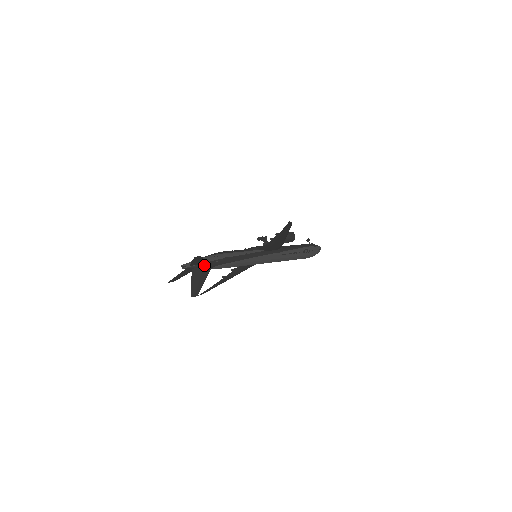
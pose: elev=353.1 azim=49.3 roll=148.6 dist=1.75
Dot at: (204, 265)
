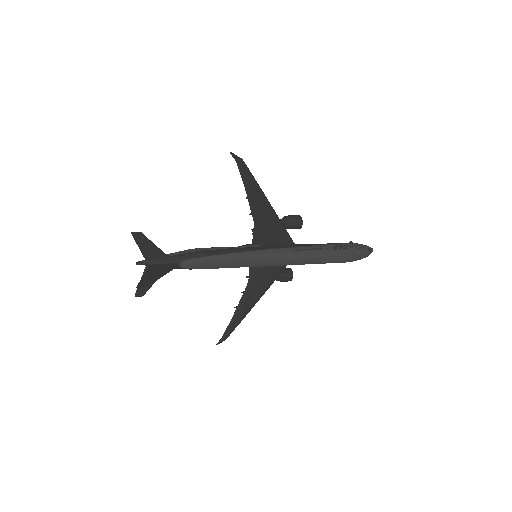
Dot at: (167, 259)
